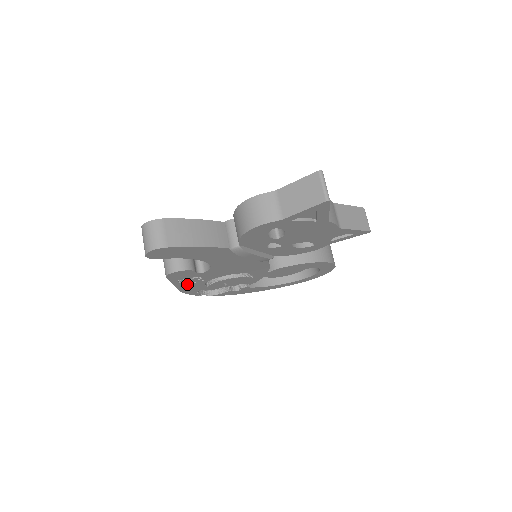
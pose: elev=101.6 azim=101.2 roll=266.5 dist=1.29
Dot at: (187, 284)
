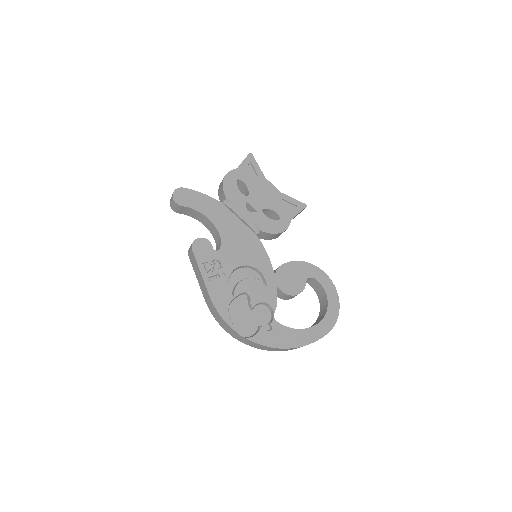
Dot at: (213, 280)
